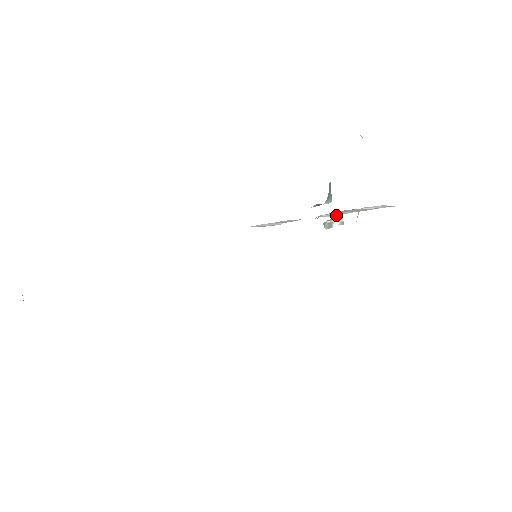
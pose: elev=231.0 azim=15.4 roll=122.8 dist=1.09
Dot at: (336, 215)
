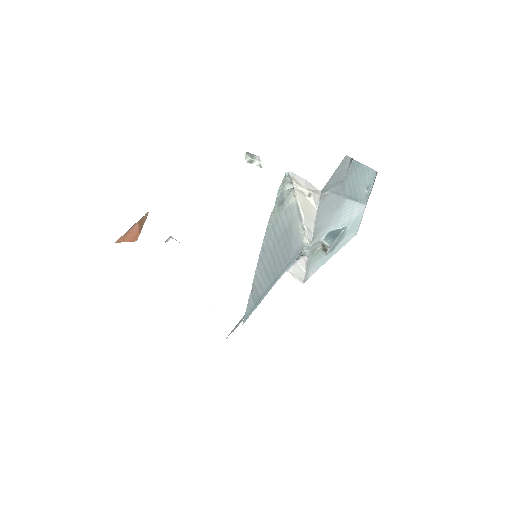
Dot at: (312, 234)
